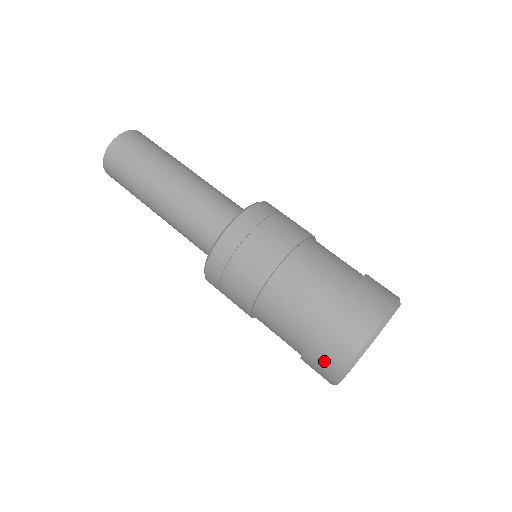
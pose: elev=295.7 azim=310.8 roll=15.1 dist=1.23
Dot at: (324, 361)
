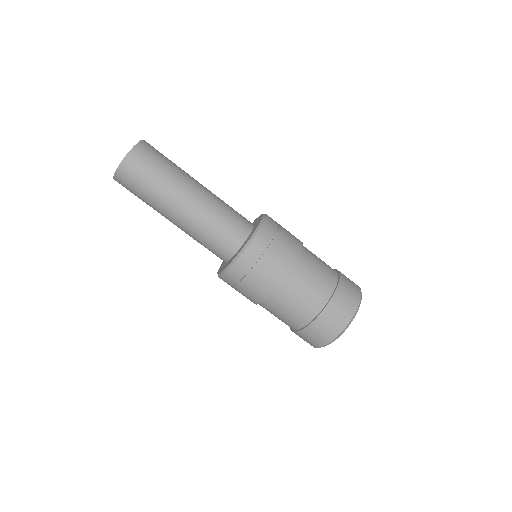
Dot at: occluded
